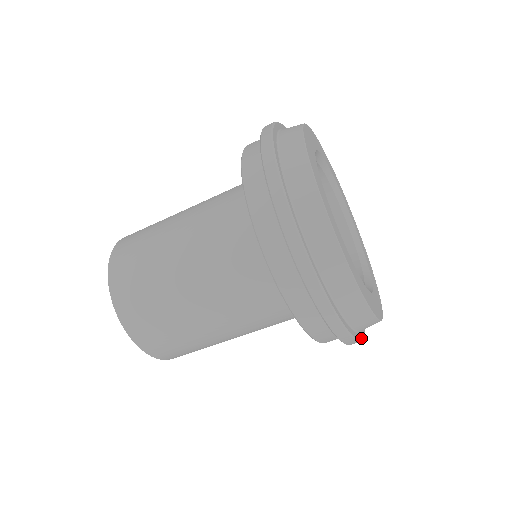
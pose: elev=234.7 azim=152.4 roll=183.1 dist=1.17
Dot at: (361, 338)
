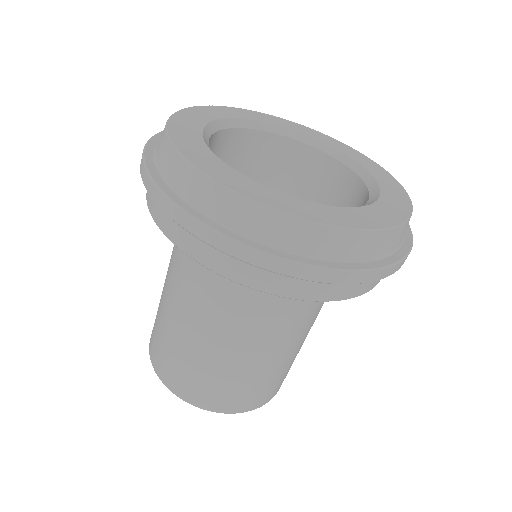
Dot at: (401, 256)
